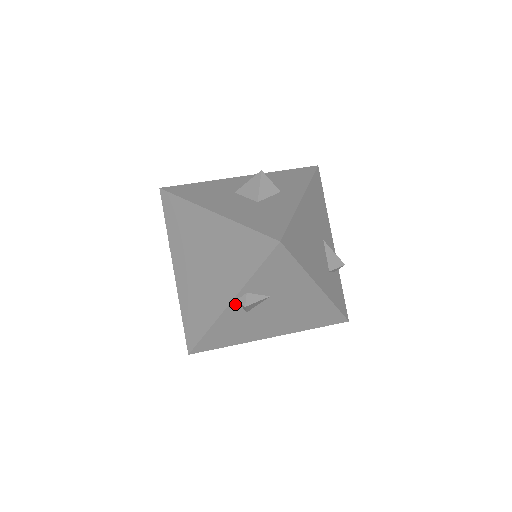
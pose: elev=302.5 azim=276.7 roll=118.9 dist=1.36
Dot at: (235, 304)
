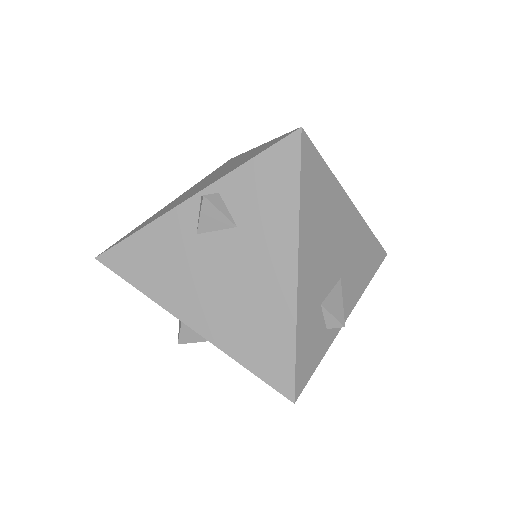
Dot at: (196, 204)
